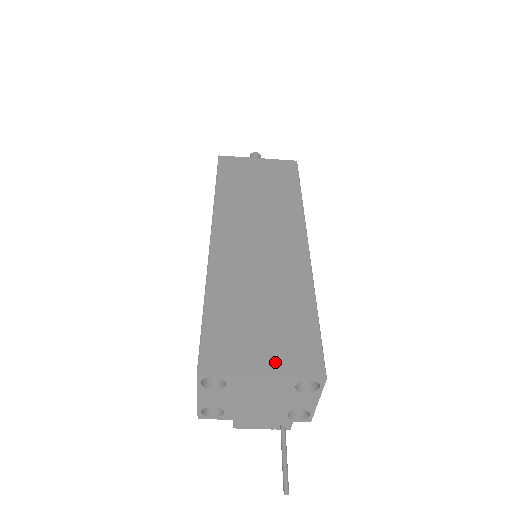
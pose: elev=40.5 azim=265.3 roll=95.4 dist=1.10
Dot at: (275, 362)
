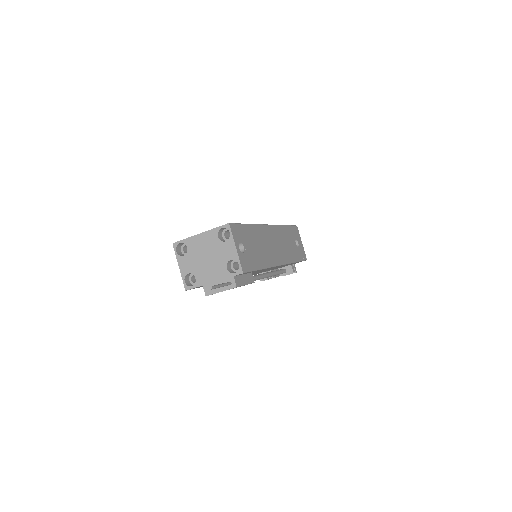
Dot at: occluded
